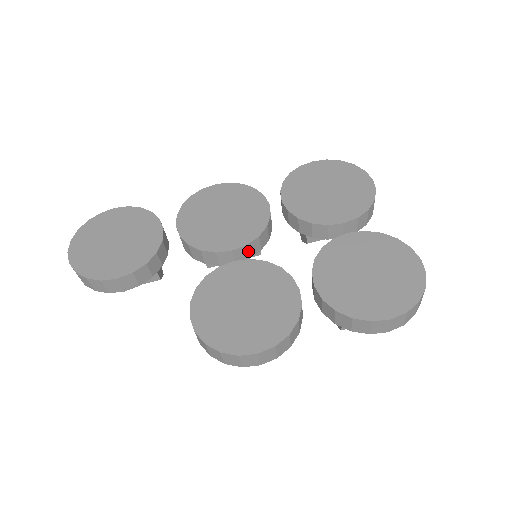
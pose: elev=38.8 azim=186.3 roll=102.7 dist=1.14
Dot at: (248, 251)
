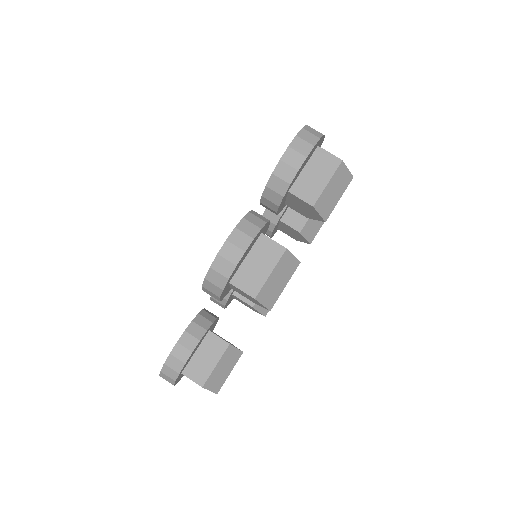
Dot at: occluded
